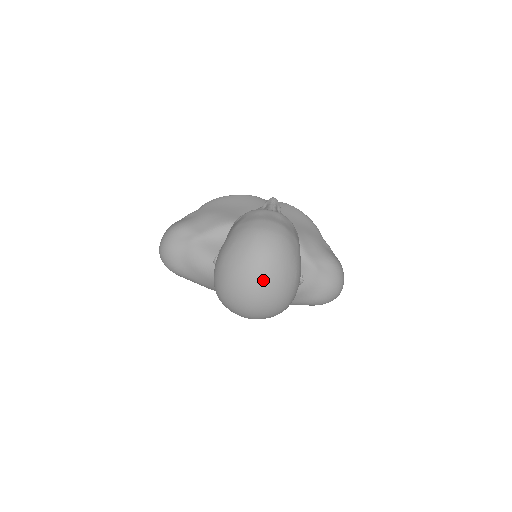
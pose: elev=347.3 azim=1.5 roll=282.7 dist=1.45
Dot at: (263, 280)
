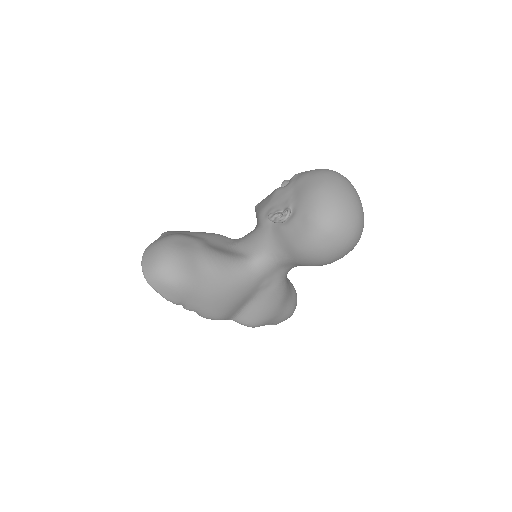
Dot at: (359, 198)
